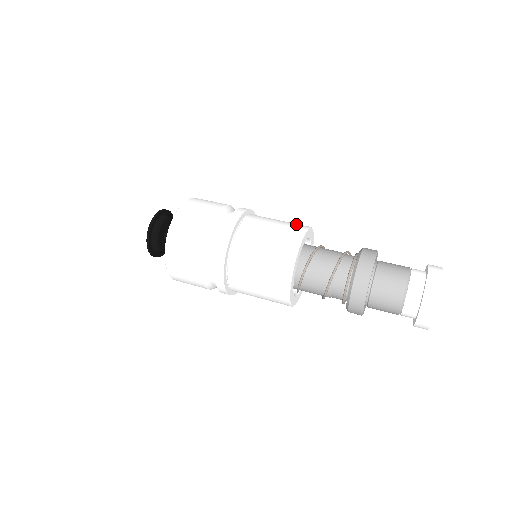
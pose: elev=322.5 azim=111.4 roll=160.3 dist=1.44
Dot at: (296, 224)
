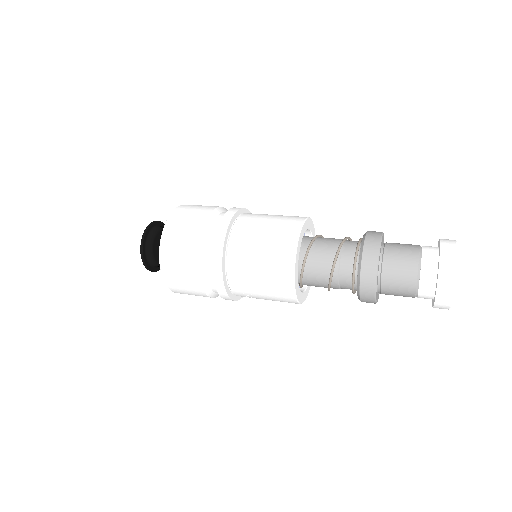
Dot at: occluded
